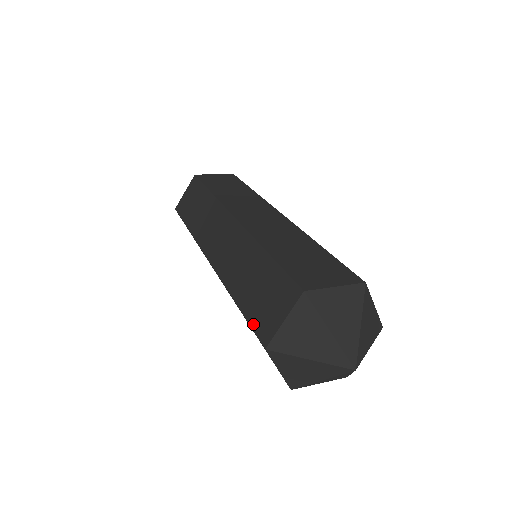
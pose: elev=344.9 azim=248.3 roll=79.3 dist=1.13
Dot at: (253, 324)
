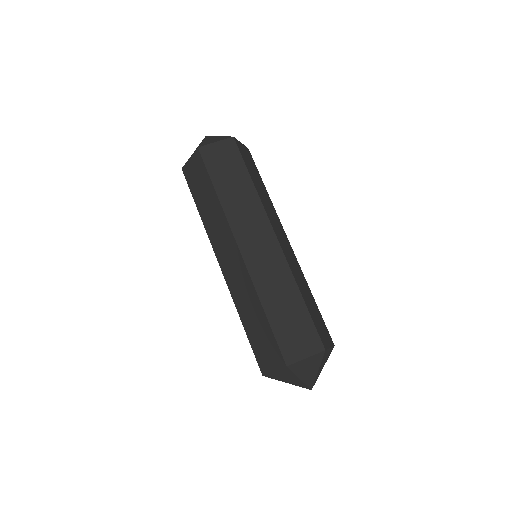
Dot at: (255, 354)
